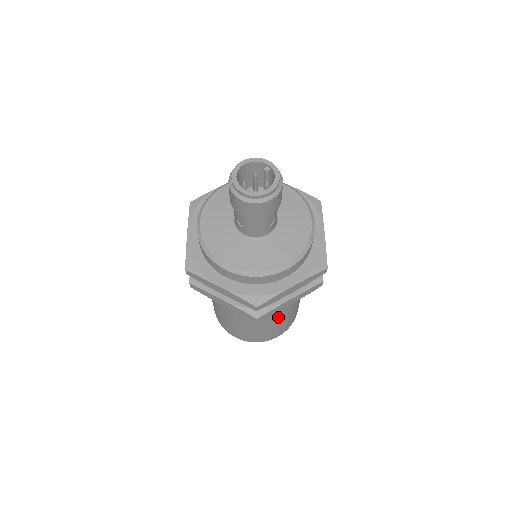
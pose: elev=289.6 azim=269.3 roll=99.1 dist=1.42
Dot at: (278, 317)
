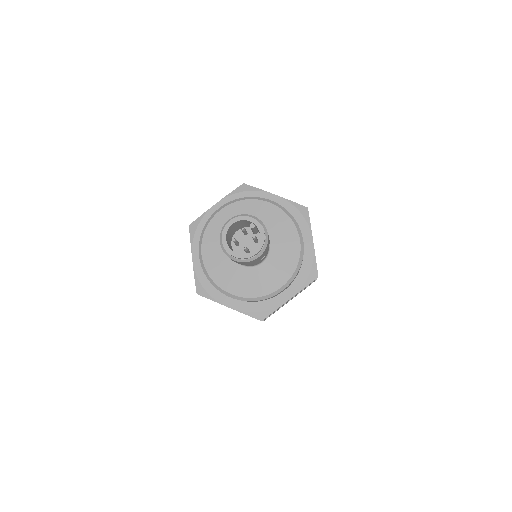
Dot at: occluded
